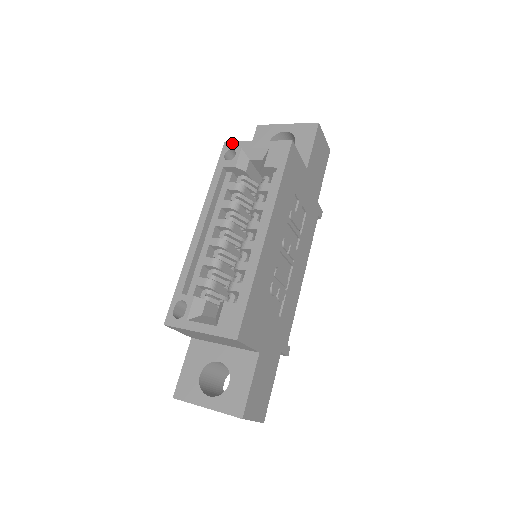
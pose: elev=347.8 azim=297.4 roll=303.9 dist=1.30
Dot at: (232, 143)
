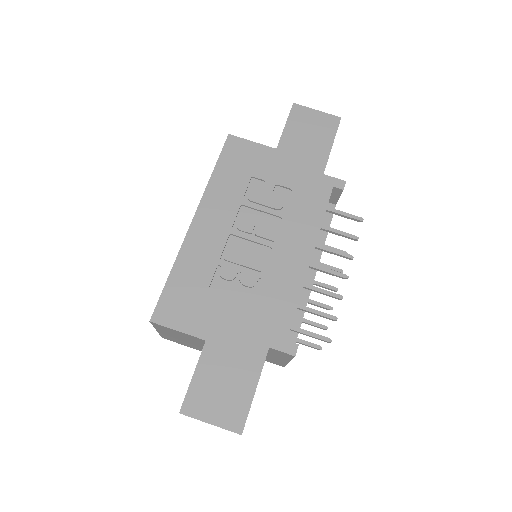
Dot at: occluded
